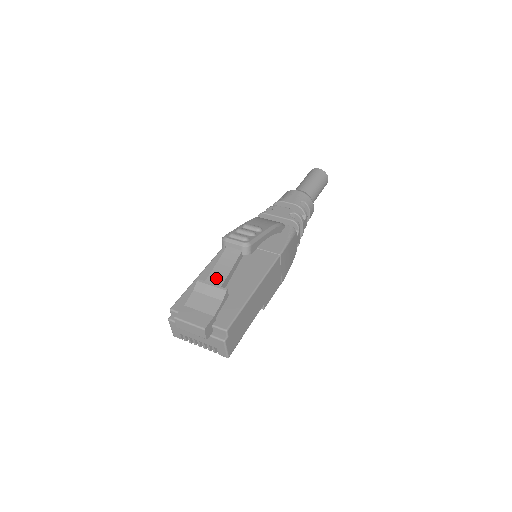
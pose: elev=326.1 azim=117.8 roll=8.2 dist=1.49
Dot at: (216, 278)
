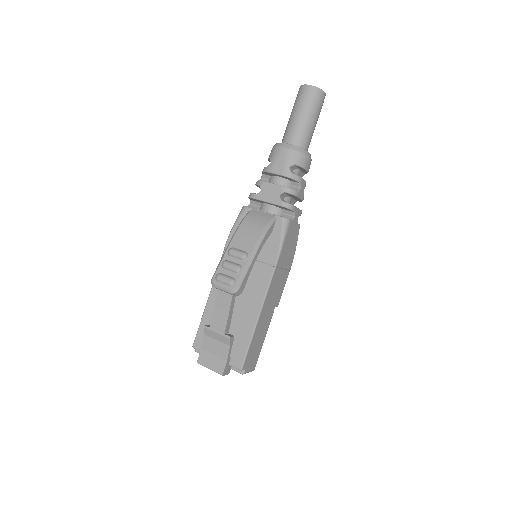
Dot at: (218, 324)
